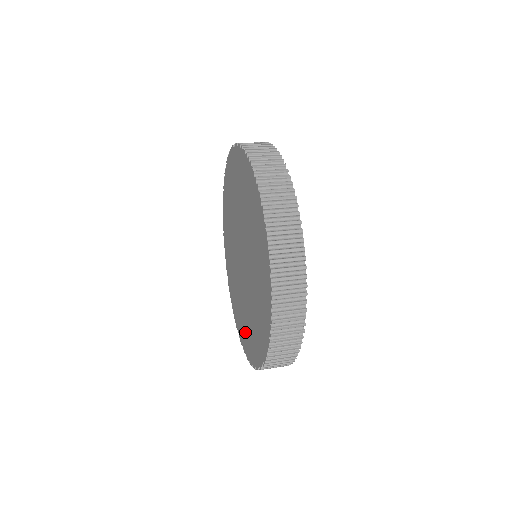
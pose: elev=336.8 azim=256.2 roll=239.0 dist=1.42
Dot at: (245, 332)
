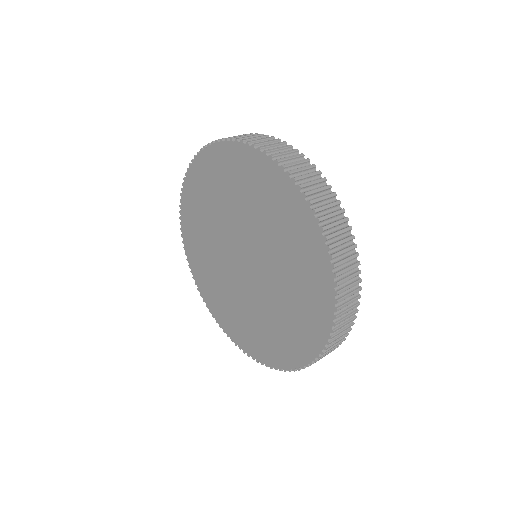
Dot at: (282, 341)
